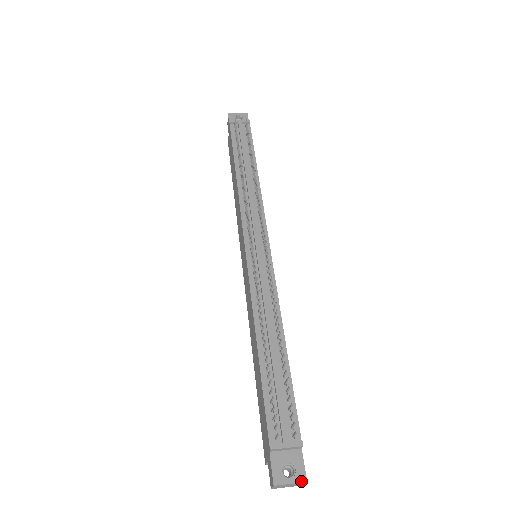
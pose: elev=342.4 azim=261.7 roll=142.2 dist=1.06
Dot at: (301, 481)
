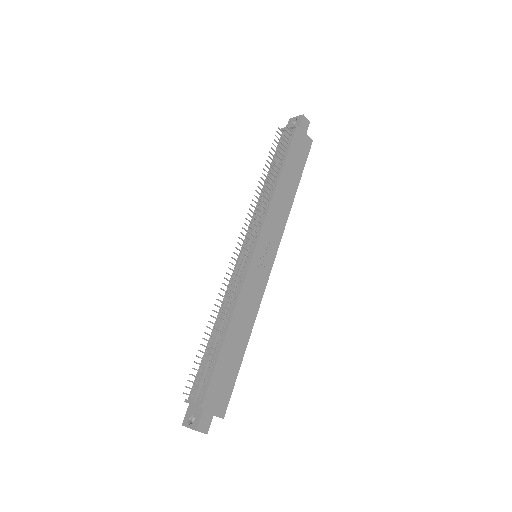
Dot at: (194, 429)
